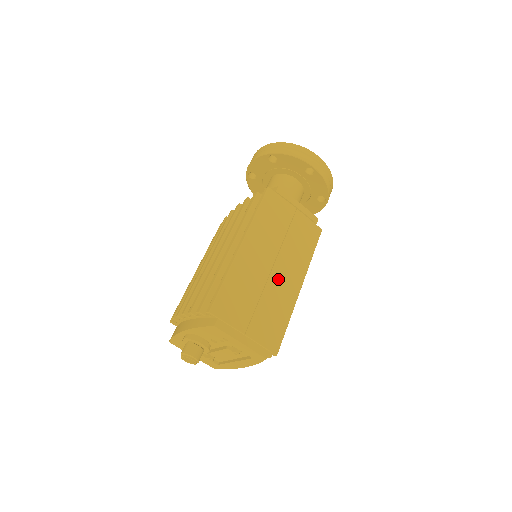
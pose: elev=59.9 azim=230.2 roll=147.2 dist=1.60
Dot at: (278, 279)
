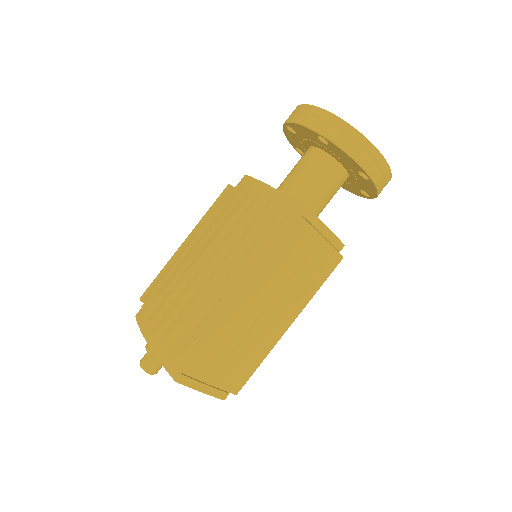
Dot at: (265, 323)
